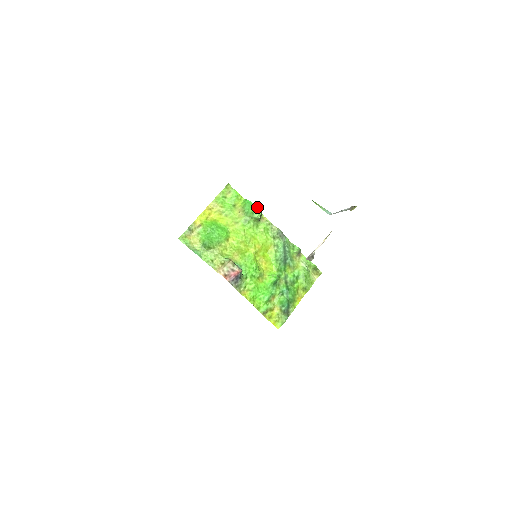
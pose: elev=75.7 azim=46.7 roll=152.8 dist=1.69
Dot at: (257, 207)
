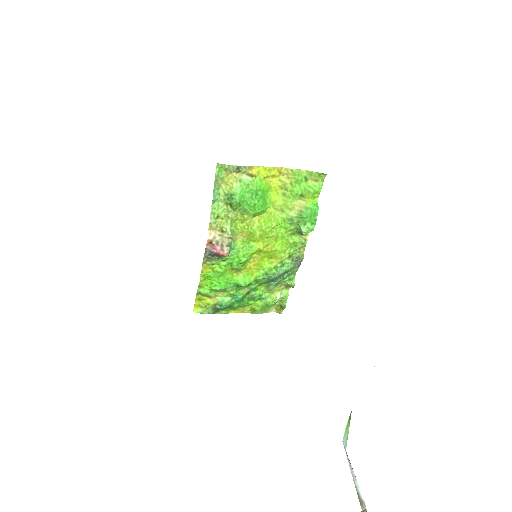
Dot at: (315, 224)
